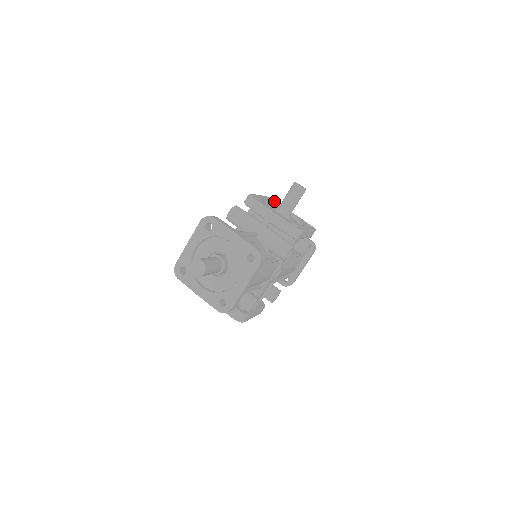
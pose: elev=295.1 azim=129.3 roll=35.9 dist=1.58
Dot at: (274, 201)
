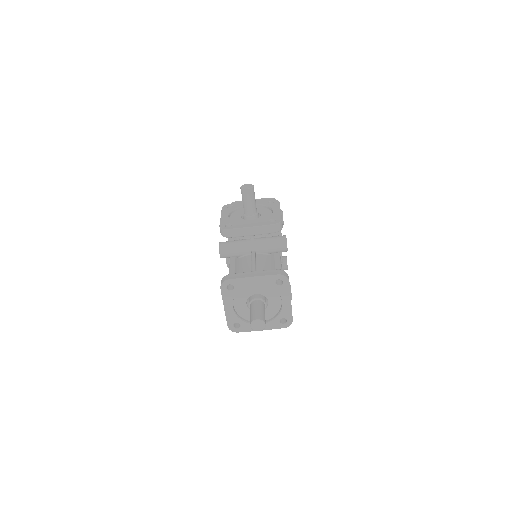
Dot at: (230, 206)
